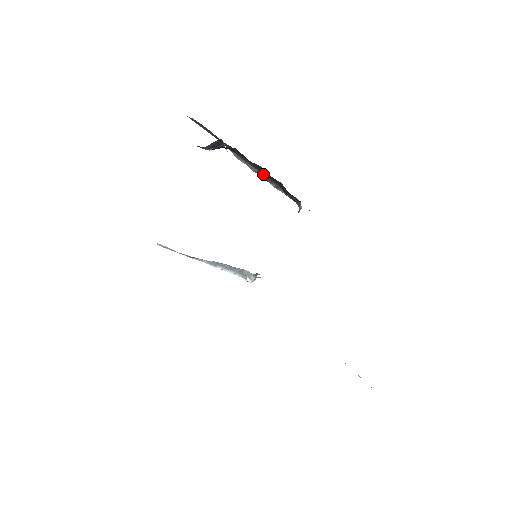
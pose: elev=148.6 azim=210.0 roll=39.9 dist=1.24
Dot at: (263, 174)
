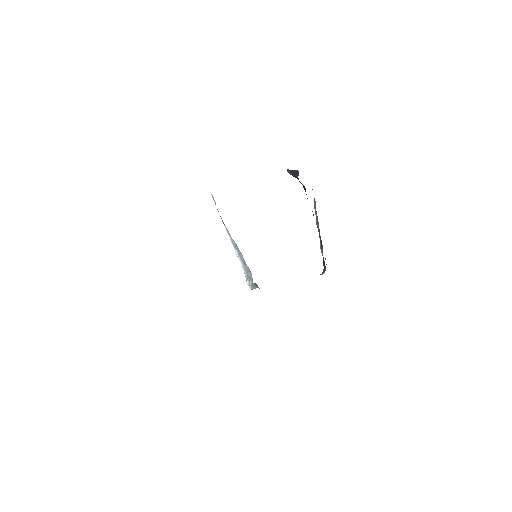
Dot at: occluded
